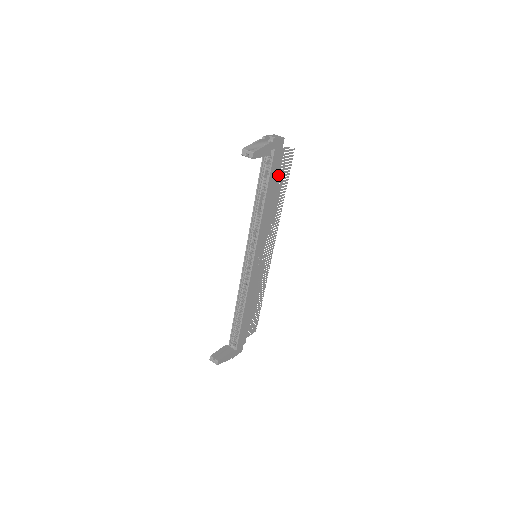
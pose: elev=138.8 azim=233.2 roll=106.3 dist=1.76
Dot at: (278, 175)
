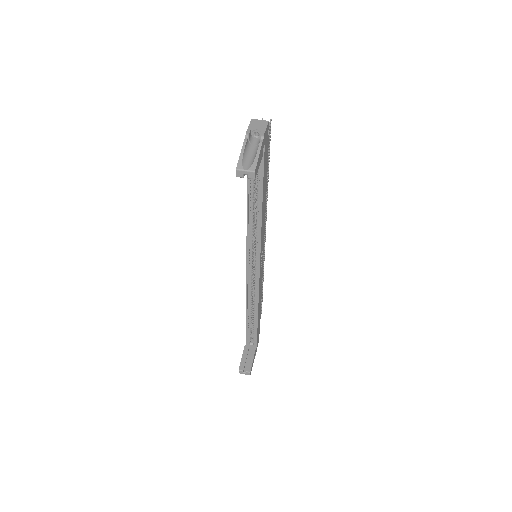
Dot at: (267, 166)
